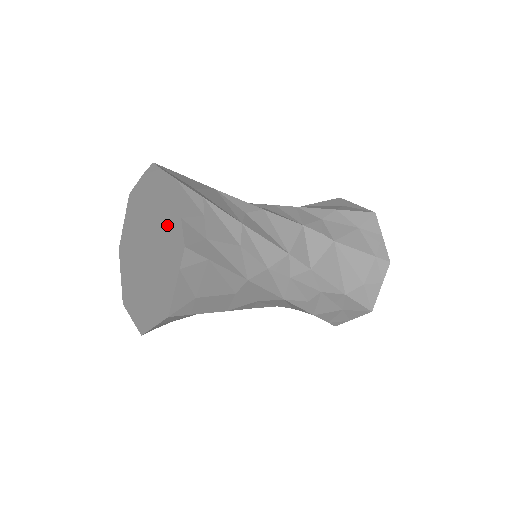
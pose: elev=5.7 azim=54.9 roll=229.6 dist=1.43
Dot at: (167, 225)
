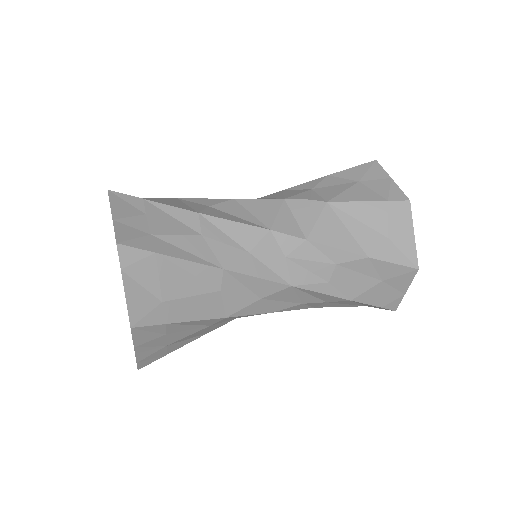
Dot at: occluded
